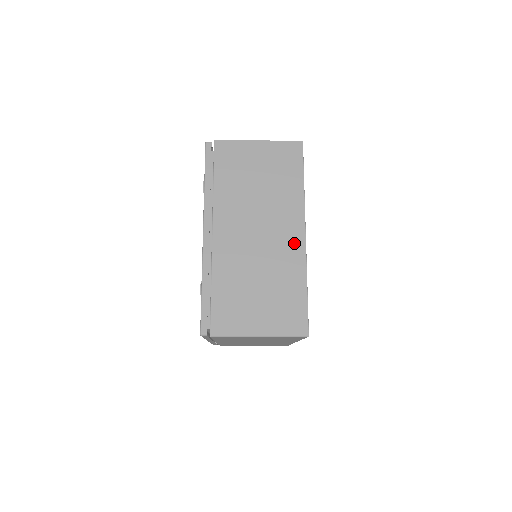
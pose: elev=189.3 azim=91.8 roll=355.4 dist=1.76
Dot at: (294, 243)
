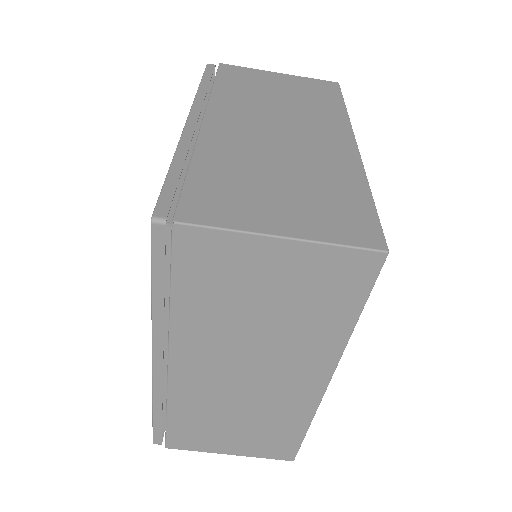
Dot at: (339, 148)
